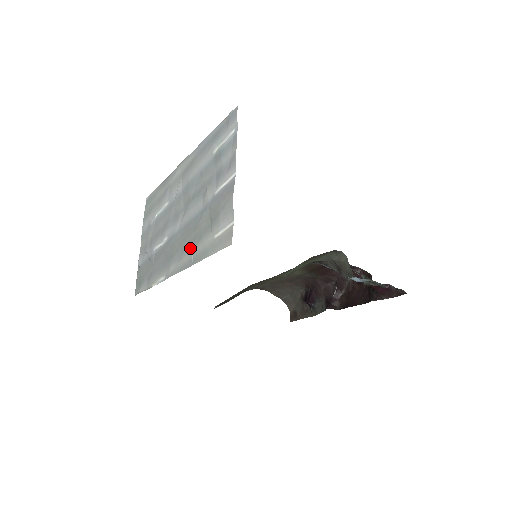
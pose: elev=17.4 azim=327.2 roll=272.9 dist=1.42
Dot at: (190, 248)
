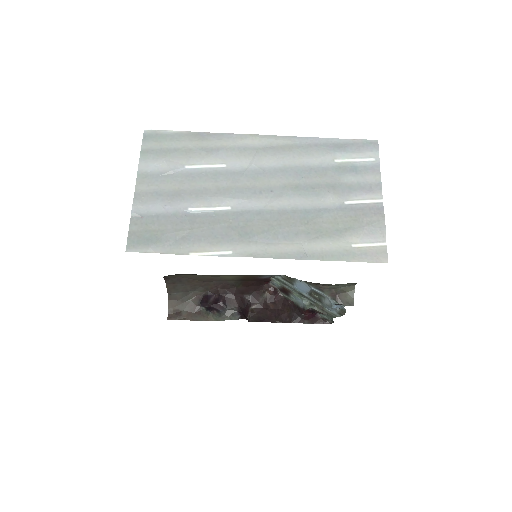
Dot at: (297, 239)
